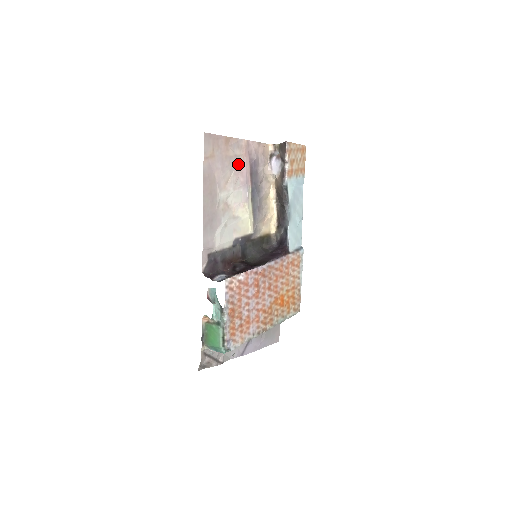
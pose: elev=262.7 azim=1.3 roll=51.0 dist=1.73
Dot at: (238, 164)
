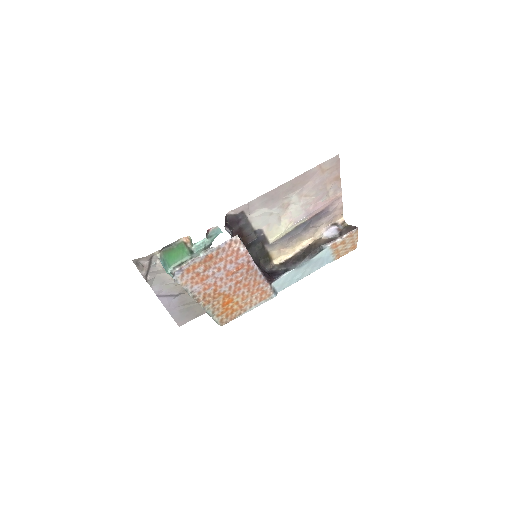
Dot at: (322, 198)
